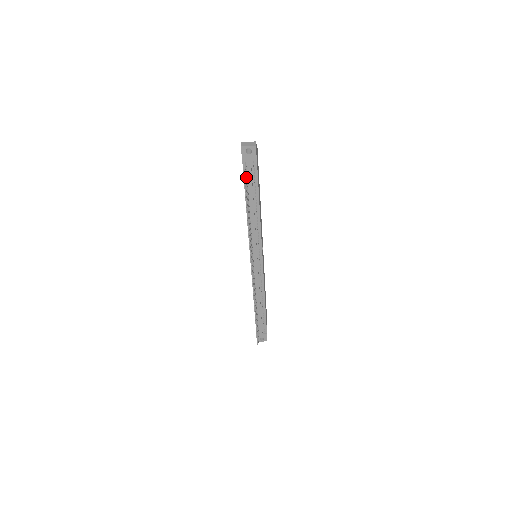
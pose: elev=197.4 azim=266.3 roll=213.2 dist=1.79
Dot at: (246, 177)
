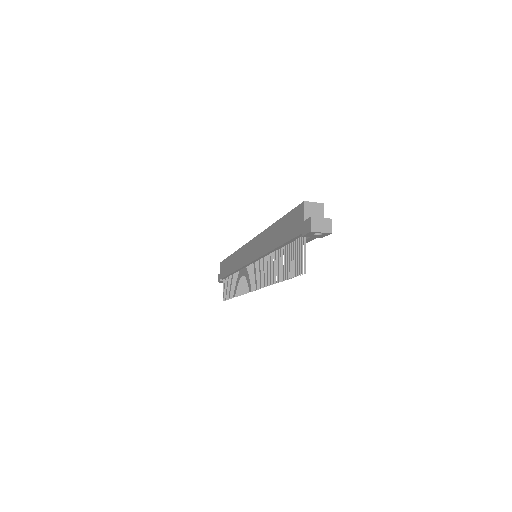
Dot at: (299, 251)
